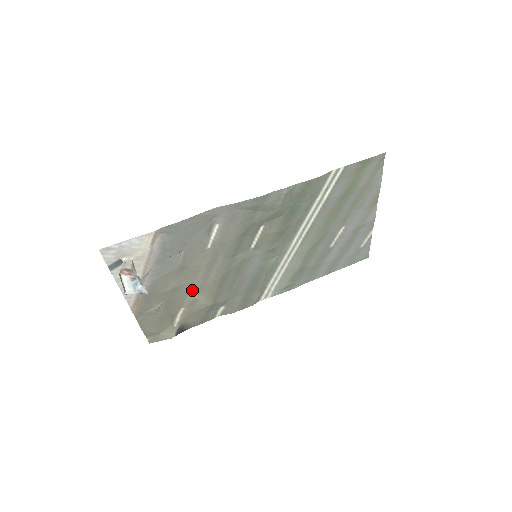
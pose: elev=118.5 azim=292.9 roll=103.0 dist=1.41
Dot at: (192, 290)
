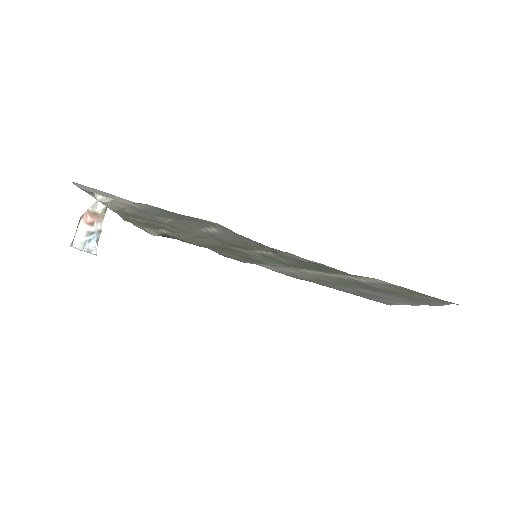
Dot at: (179, 233)
